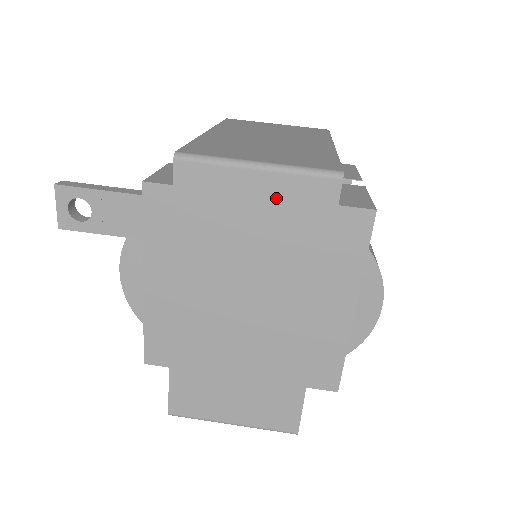
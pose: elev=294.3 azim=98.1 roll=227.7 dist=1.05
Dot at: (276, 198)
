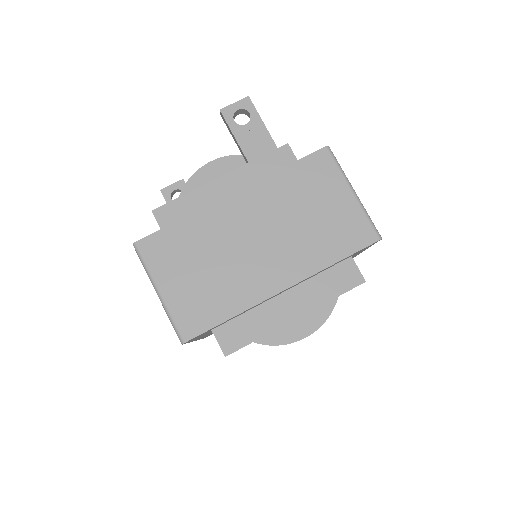
Dot at: (344, 212)
